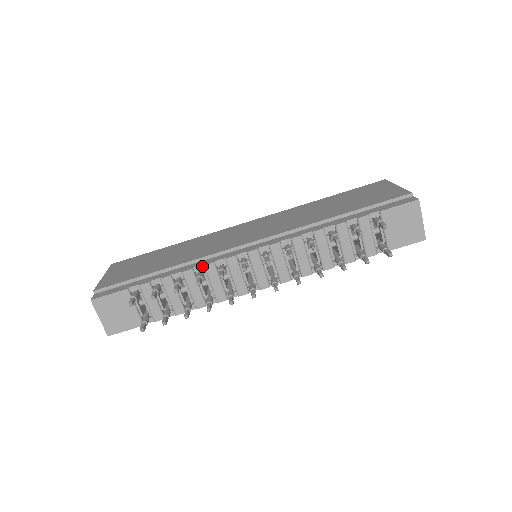
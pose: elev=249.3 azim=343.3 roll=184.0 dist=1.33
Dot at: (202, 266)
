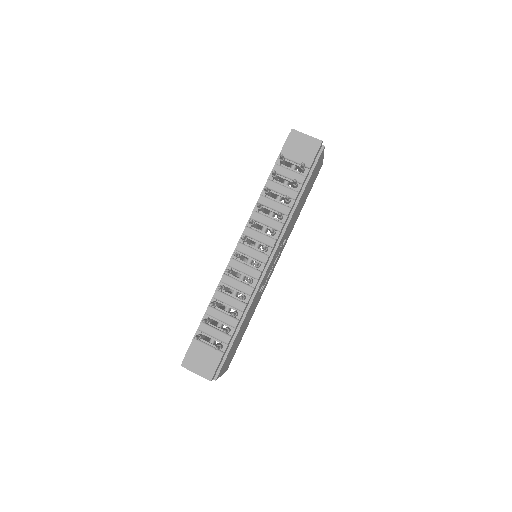
Dot at: (221, 283)
